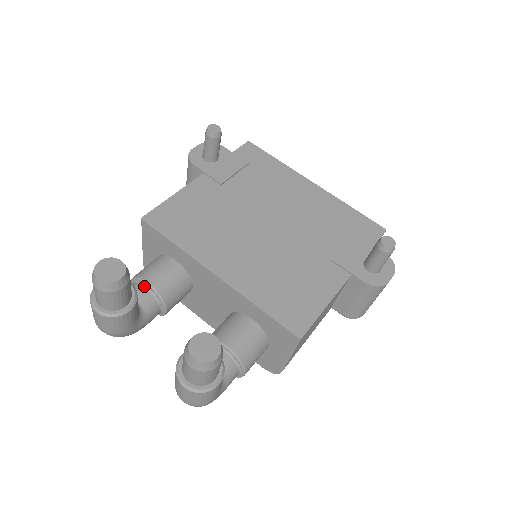
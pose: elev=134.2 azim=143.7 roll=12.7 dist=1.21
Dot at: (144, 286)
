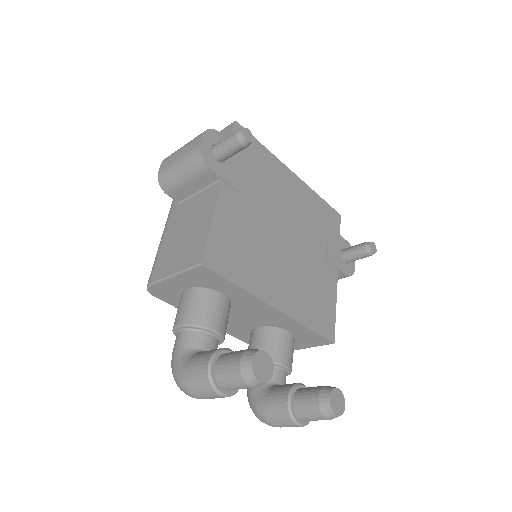
Dot at: (210, 334)
